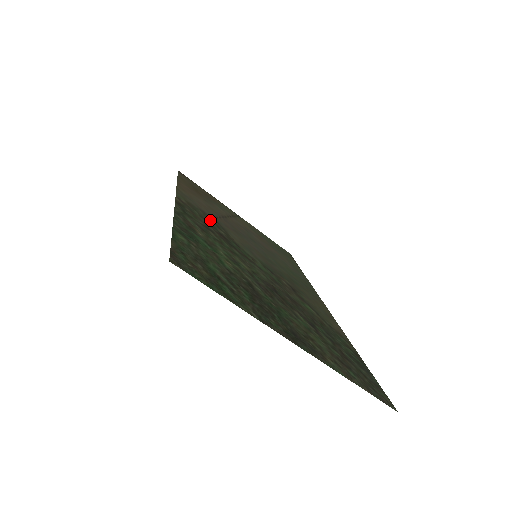
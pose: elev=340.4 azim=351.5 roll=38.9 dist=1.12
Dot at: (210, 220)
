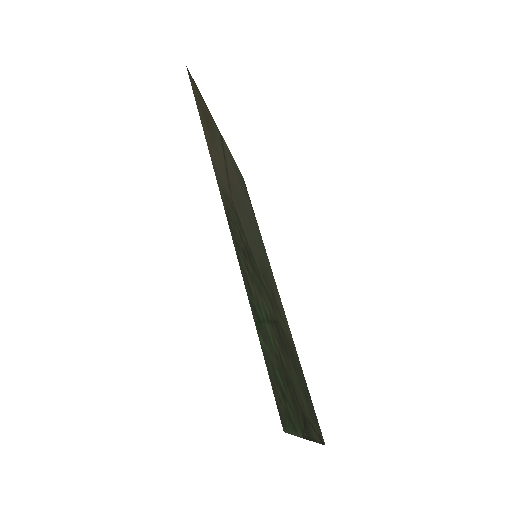
Dot at: (235, 217)
